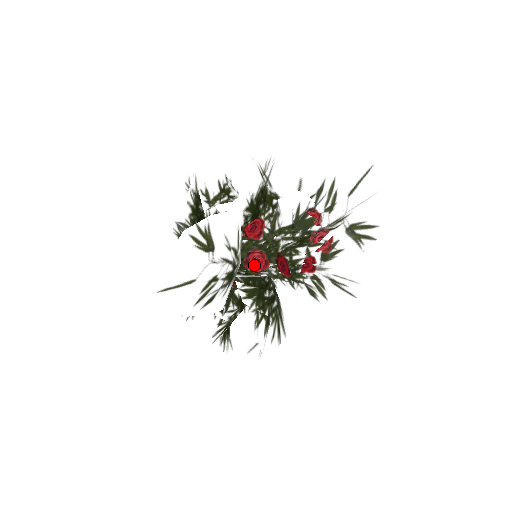
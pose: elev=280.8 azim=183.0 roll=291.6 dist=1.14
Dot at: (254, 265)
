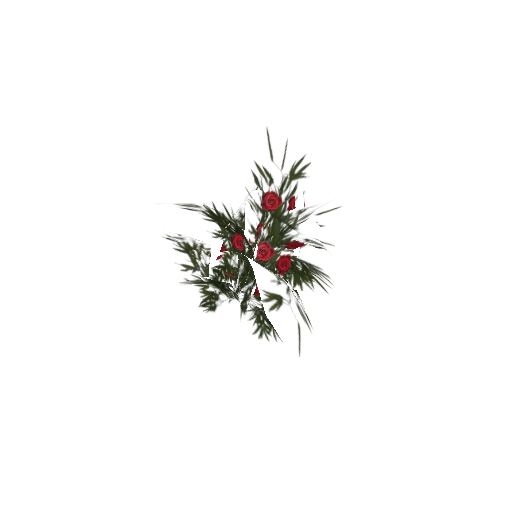
Dot at: (285, 267)
